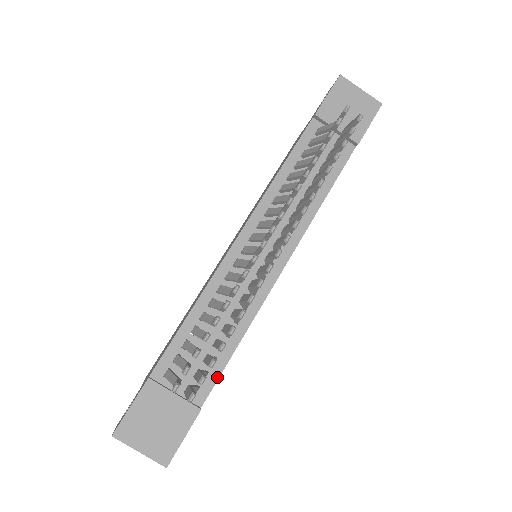
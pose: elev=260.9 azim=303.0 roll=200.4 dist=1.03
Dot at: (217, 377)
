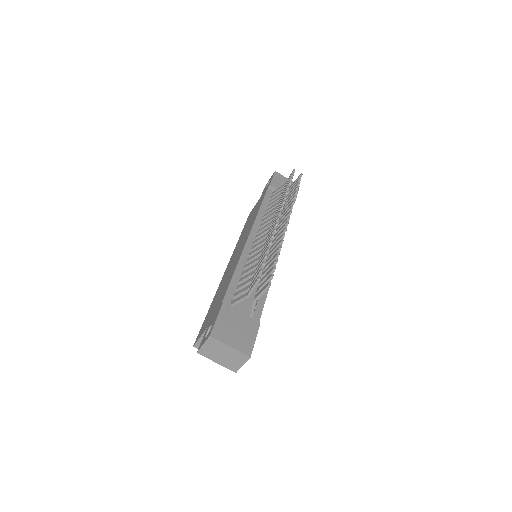
Dot at: (262, 308)
